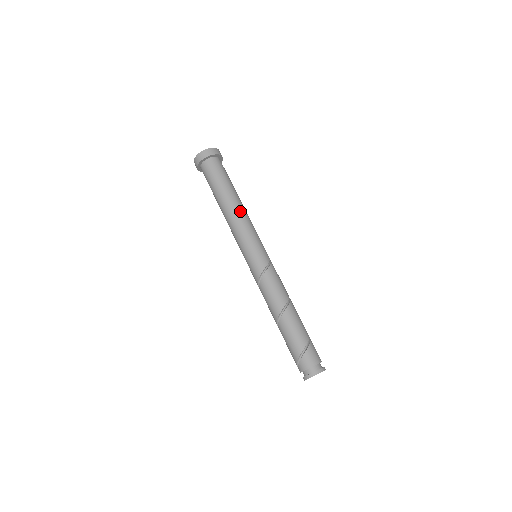
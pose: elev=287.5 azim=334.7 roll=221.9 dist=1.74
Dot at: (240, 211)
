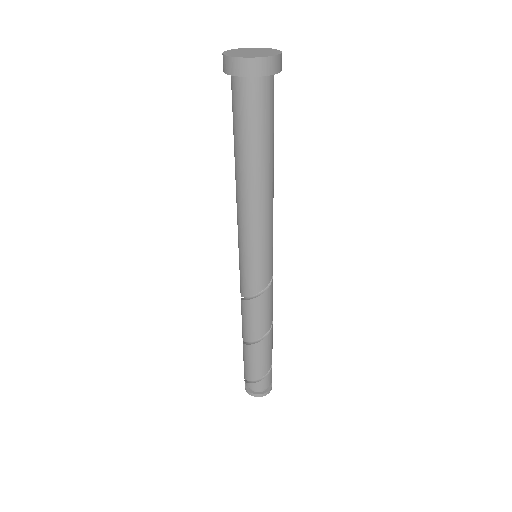
Dot at: (271, 195)
